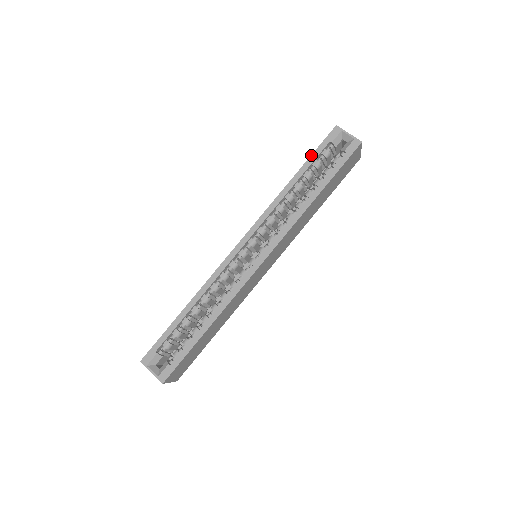
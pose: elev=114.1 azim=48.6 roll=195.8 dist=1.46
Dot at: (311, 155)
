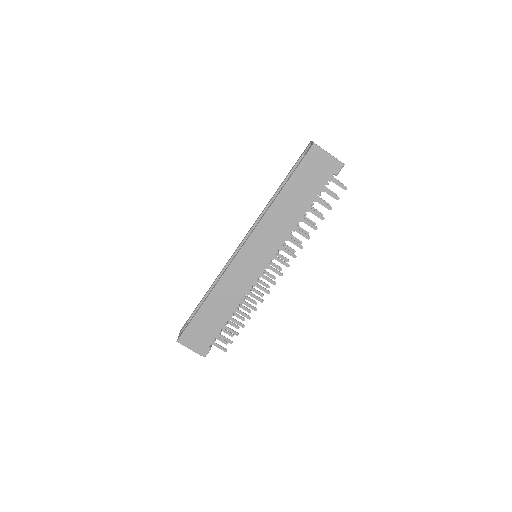
Dot at: (291, 169)
